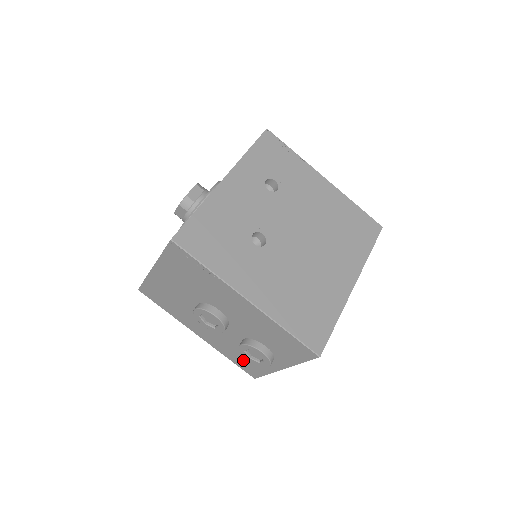
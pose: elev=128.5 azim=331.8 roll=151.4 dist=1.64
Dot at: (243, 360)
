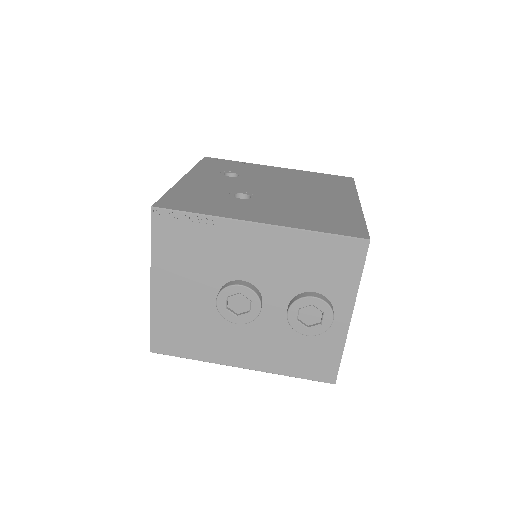
Dot at: (306, 357)
